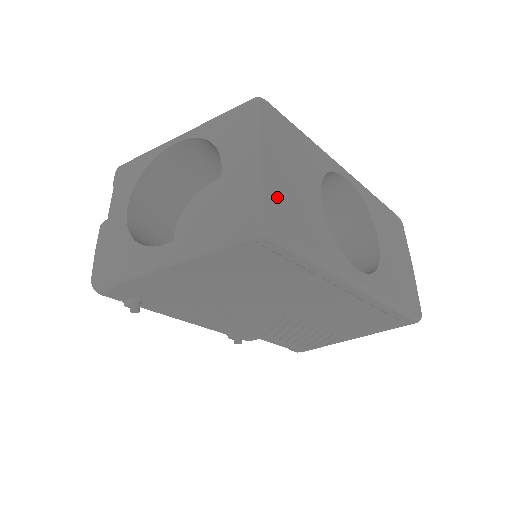
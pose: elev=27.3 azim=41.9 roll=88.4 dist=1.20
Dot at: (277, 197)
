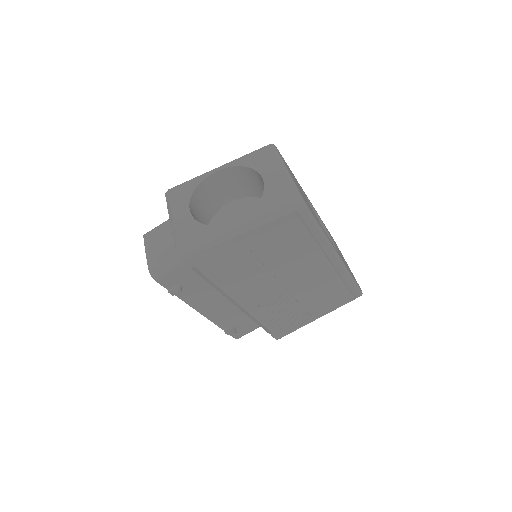
Dot at: (300, 192)
